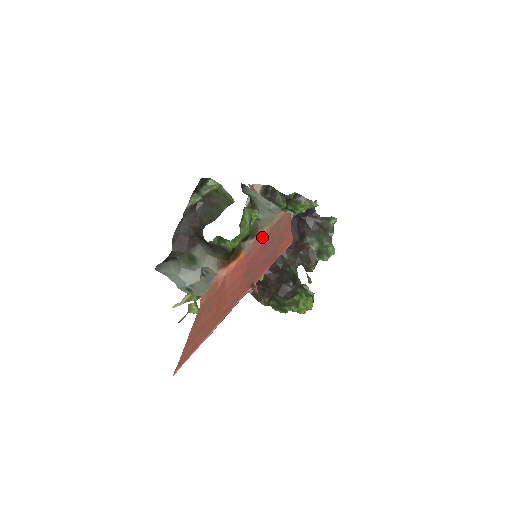
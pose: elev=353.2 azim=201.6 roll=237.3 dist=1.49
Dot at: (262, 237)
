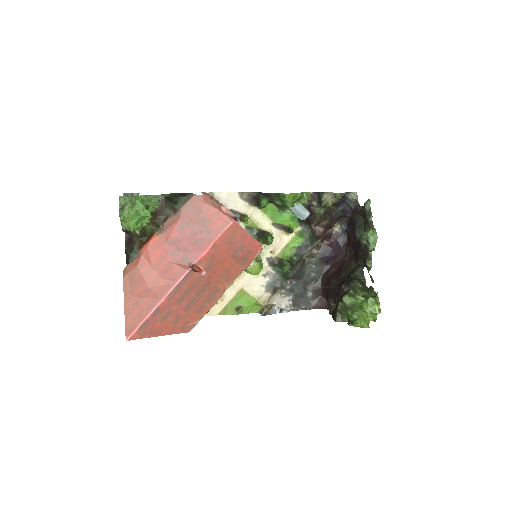
Dot at: (175, 220)
